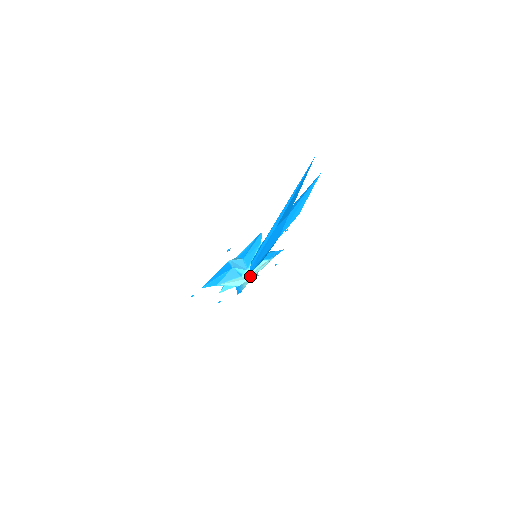
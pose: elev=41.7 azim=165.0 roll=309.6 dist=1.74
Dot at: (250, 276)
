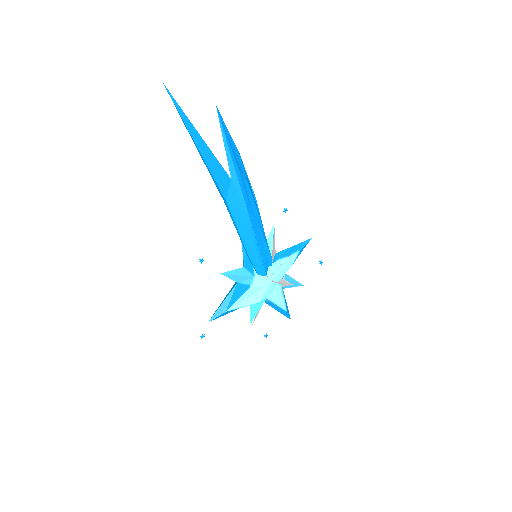
Dot at: (265, 284)
